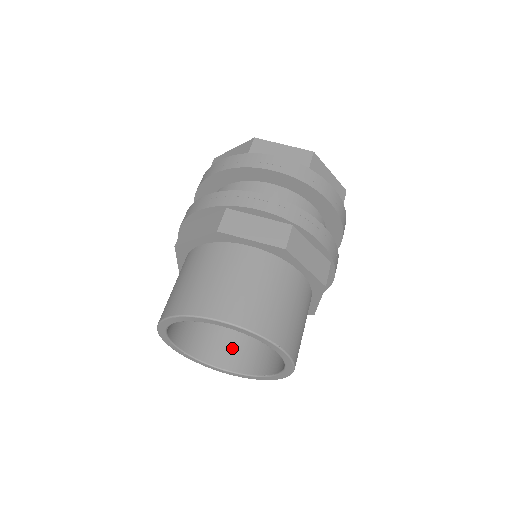
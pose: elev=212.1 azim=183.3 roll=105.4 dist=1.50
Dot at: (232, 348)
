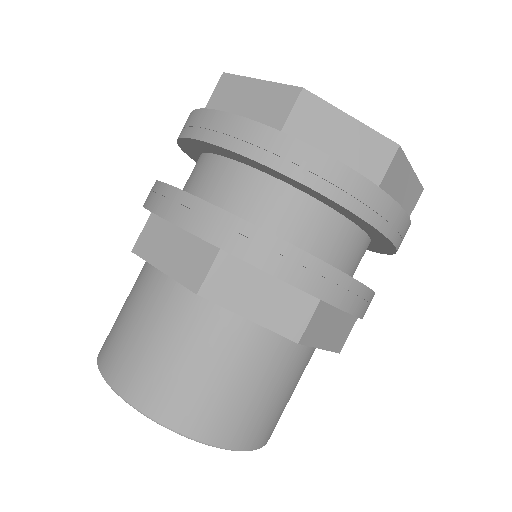
Dot at: occluded
